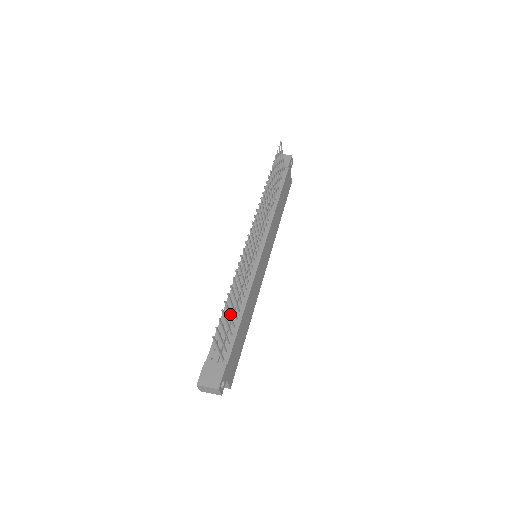
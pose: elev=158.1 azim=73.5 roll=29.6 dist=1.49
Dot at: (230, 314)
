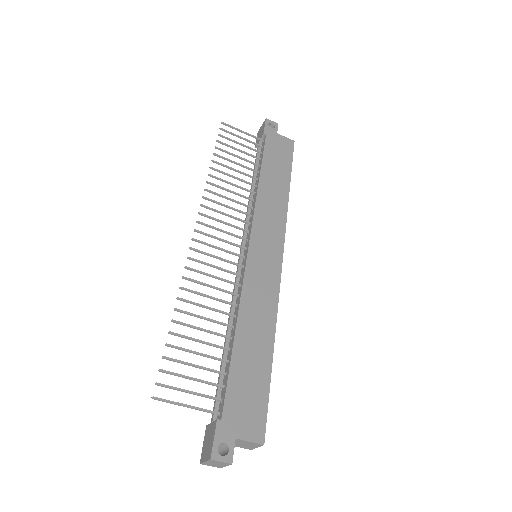
Dot at: (196, 353)
